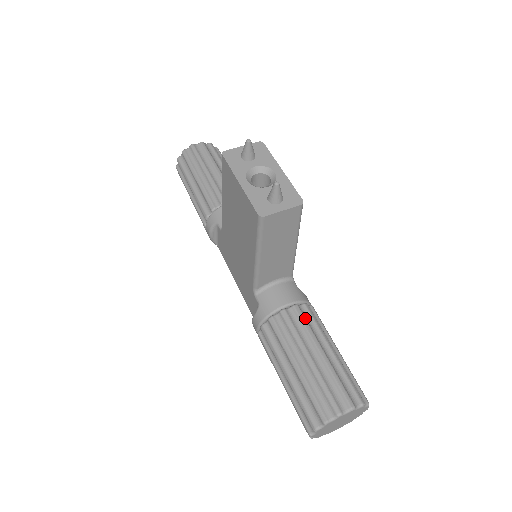
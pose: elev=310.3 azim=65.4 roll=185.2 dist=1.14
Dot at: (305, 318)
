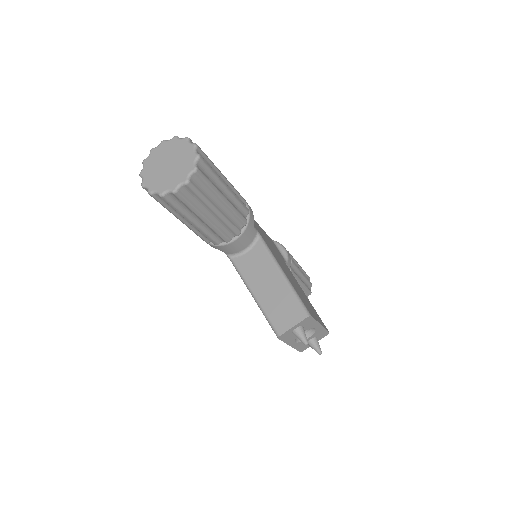
Dot at: occluded
